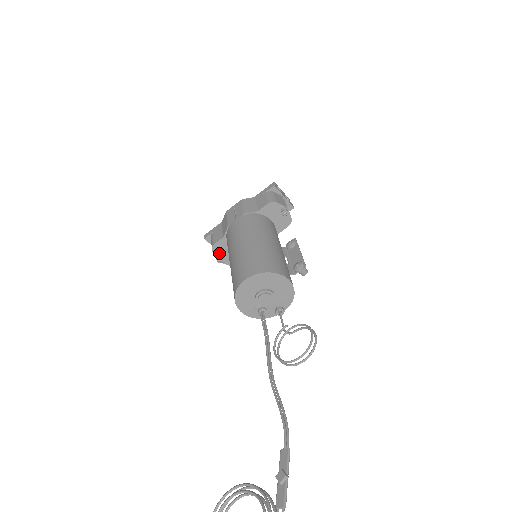
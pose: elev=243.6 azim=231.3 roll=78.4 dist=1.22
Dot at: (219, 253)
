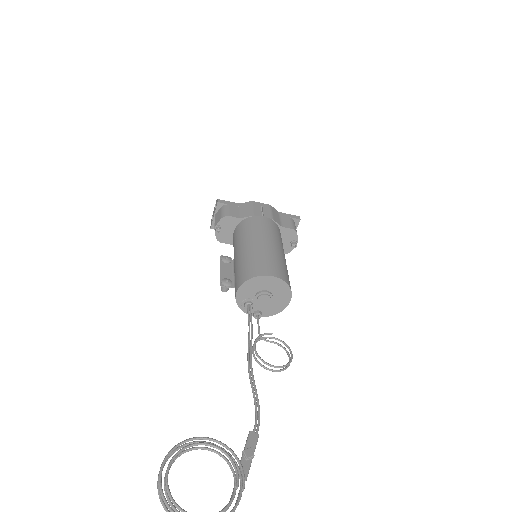
Dot at: (223, 225)
